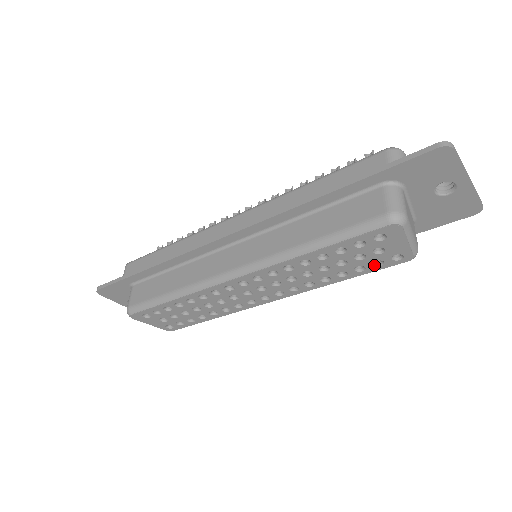
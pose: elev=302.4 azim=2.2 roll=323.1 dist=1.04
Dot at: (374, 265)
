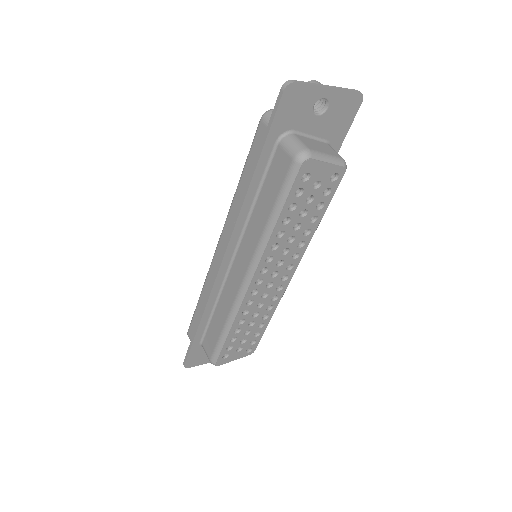
Dot at: (326, 195)
